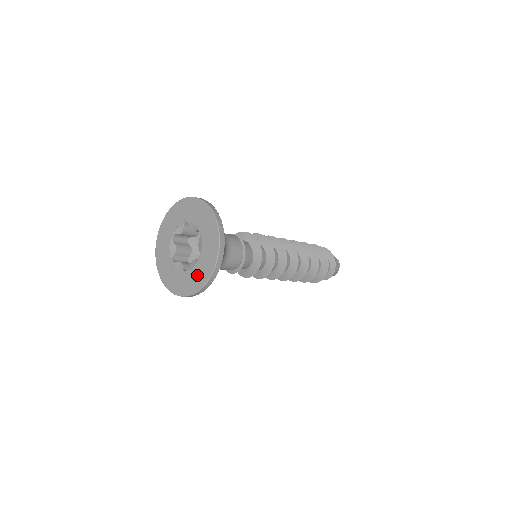
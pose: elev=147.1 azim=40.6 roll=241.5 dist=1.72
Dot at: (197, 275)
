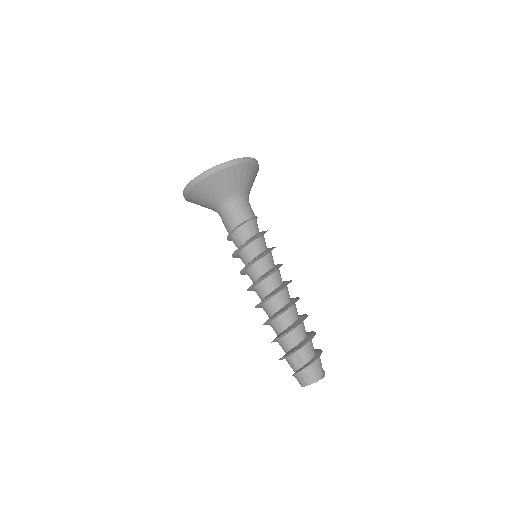
Dot at: occluded
